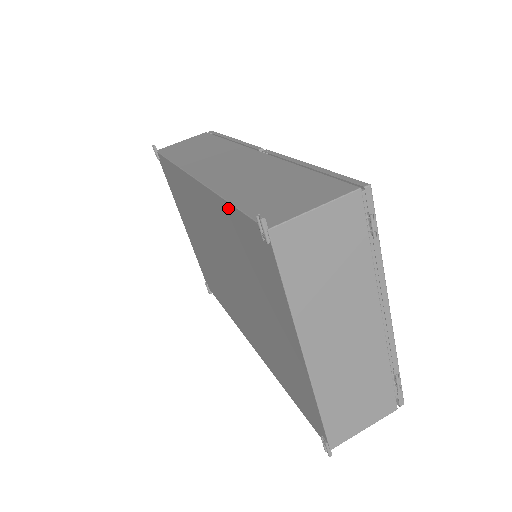
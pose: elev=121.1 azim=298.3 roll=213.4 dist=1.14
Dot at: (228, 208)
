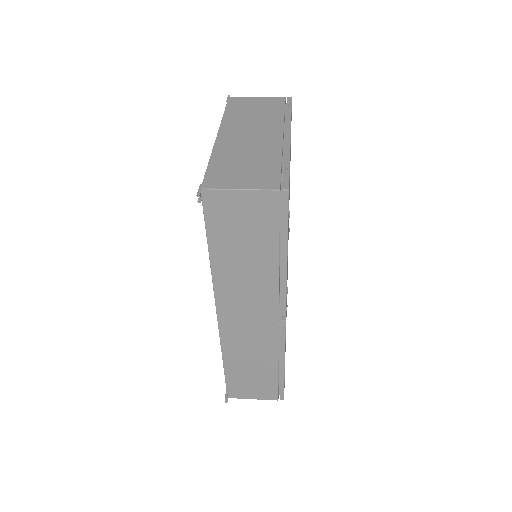
Dot at: occluded
